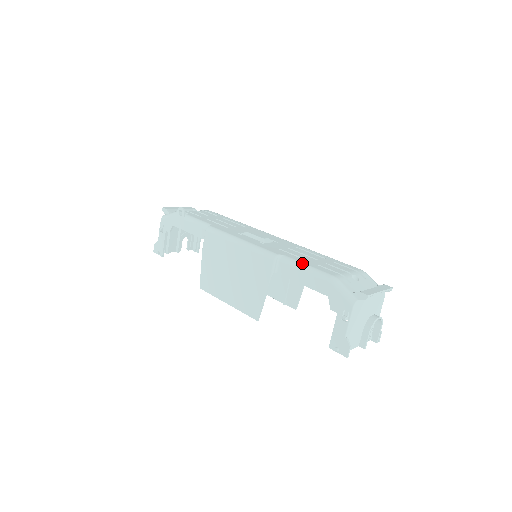
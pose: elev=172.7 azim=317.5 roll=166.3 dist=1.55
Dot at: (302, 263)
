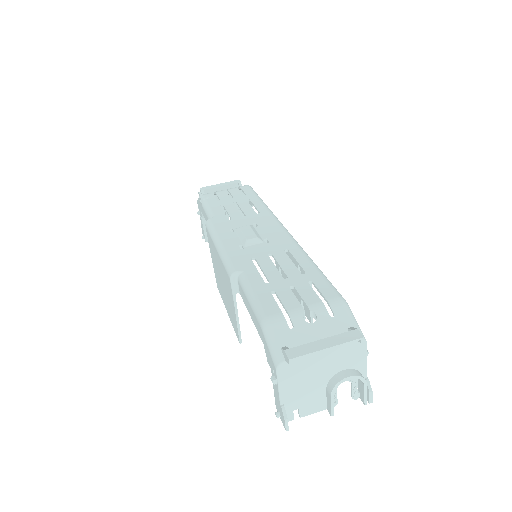
Dot at: (250, 288)
